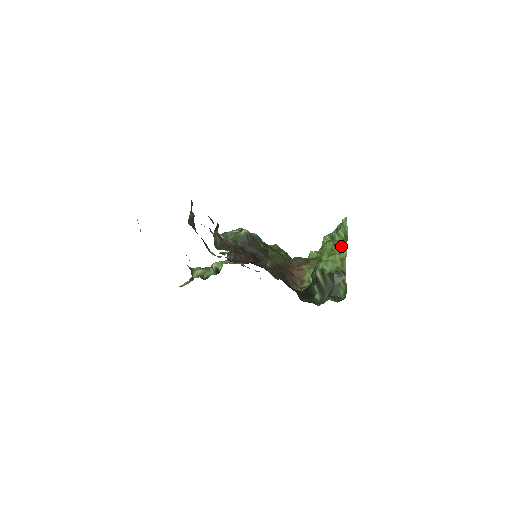
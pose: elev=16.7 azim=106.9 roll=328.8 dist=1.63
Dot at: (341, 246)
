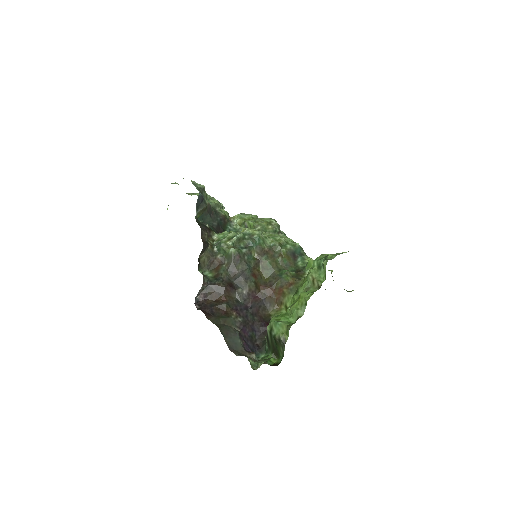
Dot at: (304, 300)
